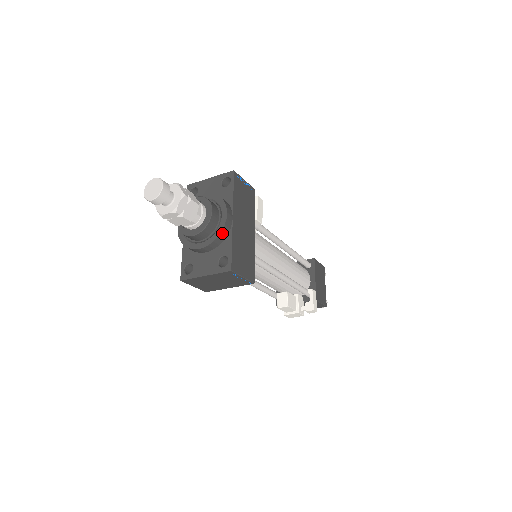
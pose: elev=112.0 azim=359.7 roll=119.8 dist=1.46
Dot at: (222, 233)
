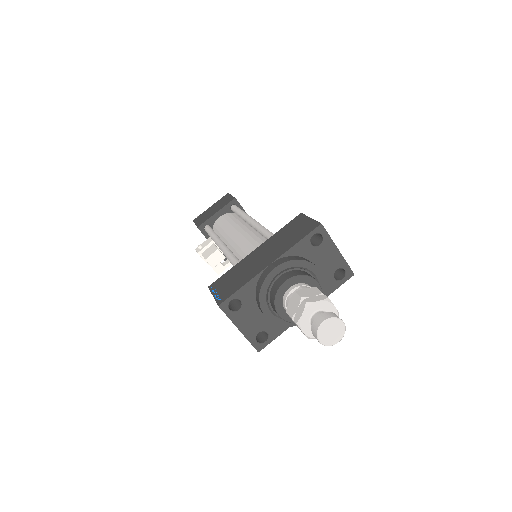
Dot at: (291, 325)
